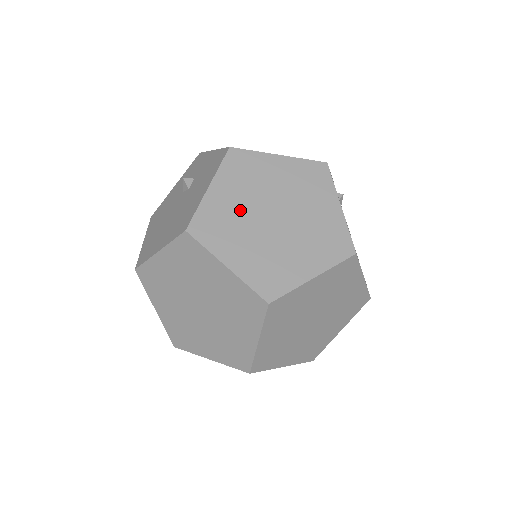
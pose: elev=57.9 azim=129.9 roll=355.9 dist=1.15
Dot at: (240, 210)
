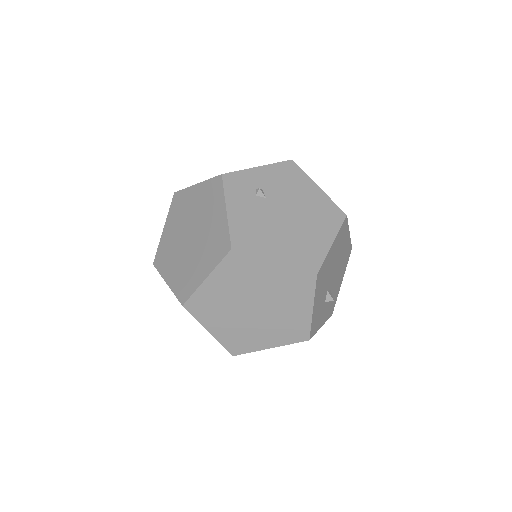
Dot at: (175, 239)
